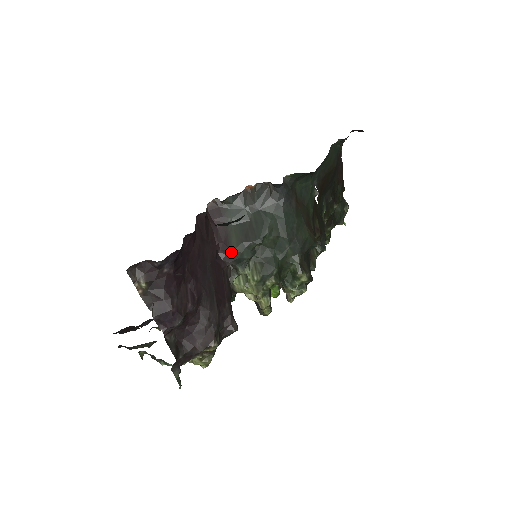
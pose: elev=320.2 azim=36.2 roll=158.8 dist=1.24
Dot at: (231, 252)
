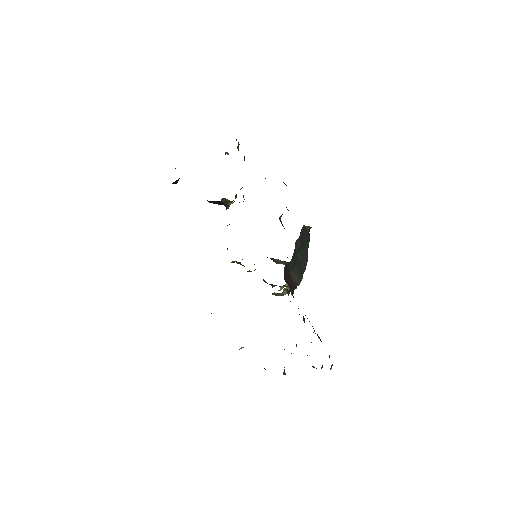
Dot at: occluded
